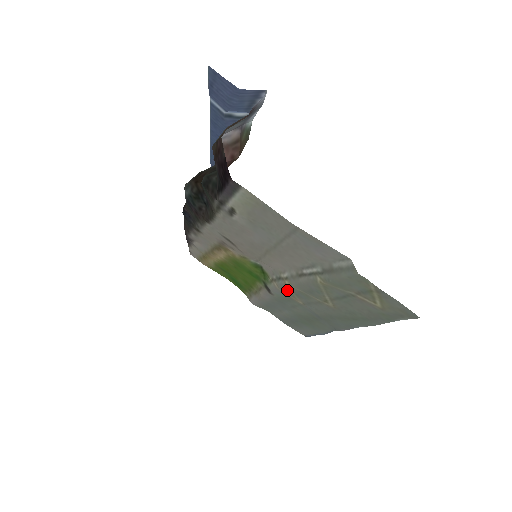
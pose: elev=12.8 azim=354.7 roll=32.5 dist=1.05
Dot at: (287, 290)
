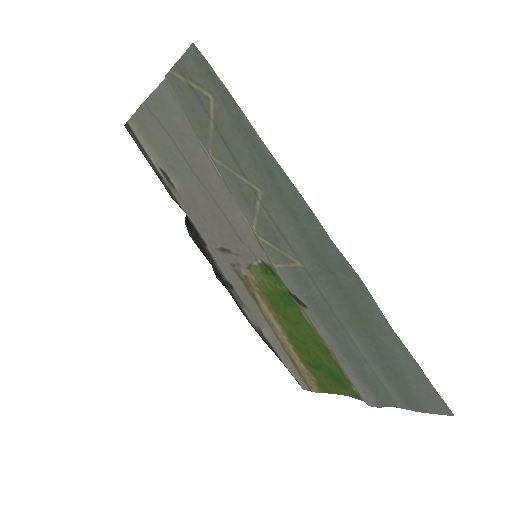
Dot at: (272, 251)
